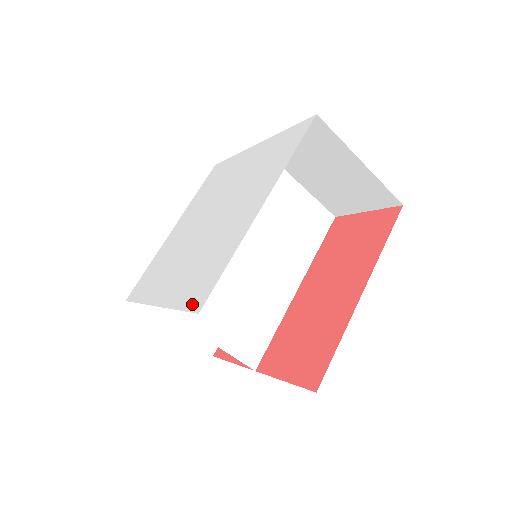
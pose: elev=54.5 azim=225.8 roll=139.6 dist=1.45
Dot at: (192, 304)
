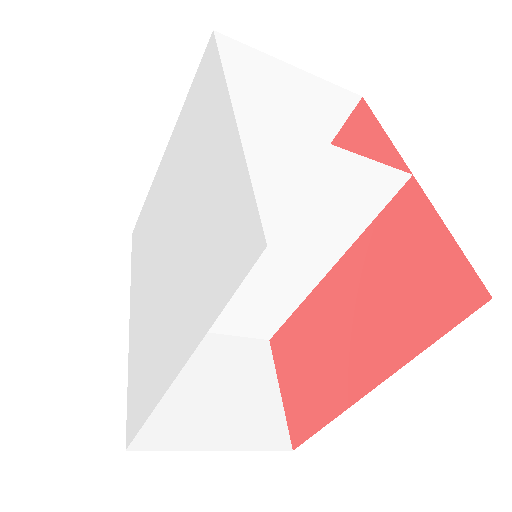
Dot at: (128, 416)
